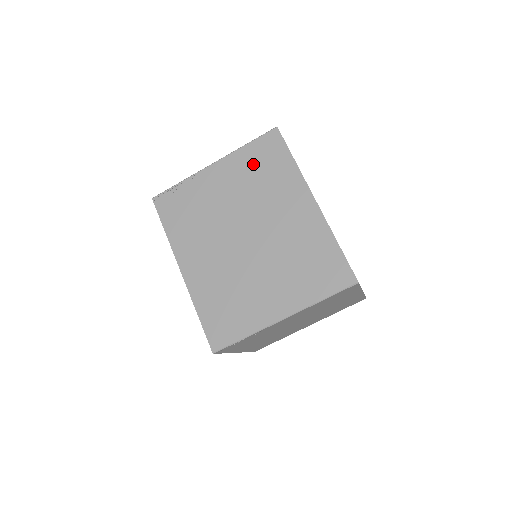
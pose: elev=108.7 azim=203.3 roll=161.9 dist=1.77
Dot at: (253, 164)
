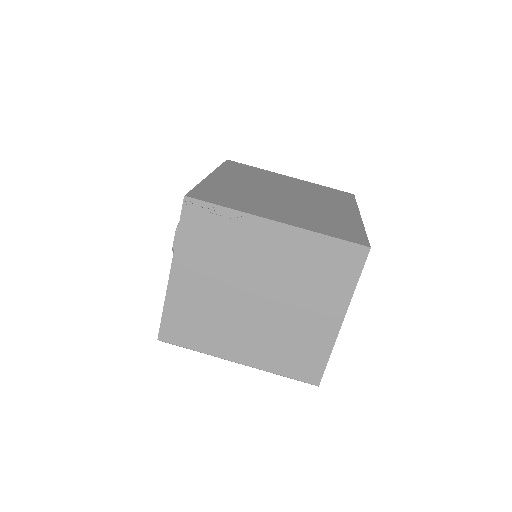
Dot at: (322, 190)
